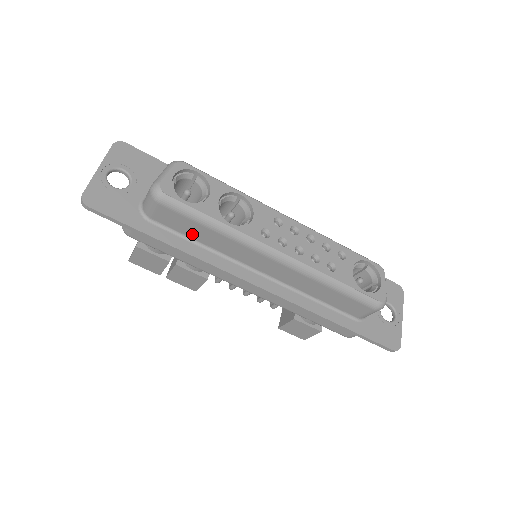
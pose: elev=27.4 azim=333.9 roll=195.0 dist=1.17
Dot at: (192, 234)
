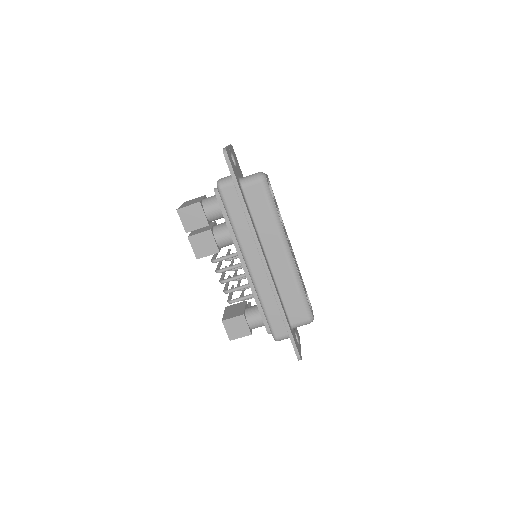
Dot at: (256, 211)
